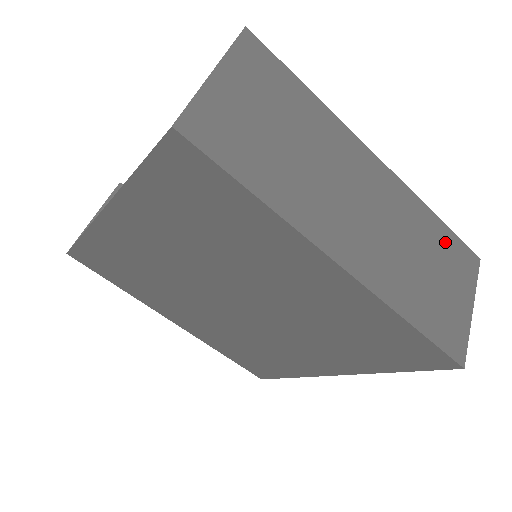
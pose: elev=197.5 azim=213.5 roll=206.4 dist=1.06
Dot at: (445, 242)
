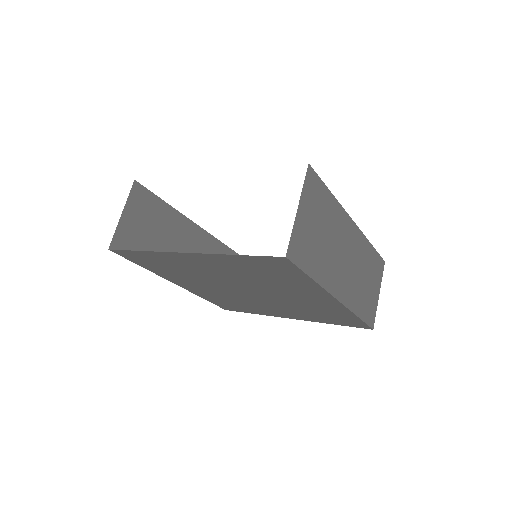
Dot at: (373, 260)
